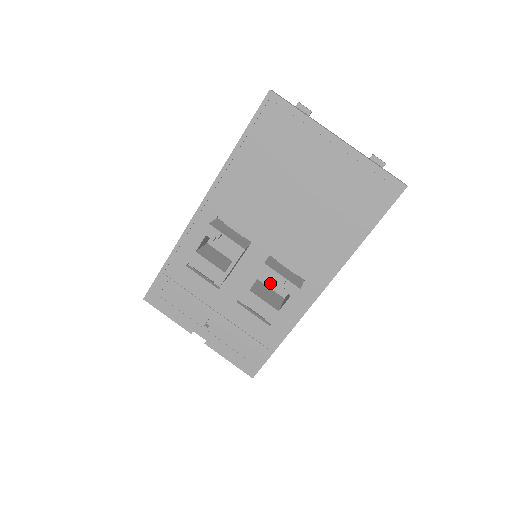
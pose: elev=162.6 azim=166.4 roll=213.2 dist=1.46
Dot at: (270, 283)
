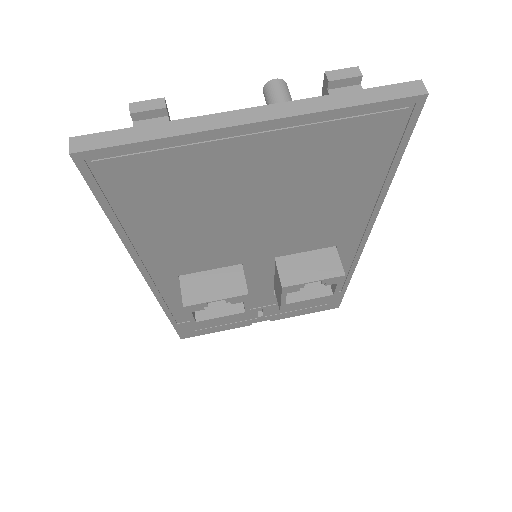
Dot at: occluded
